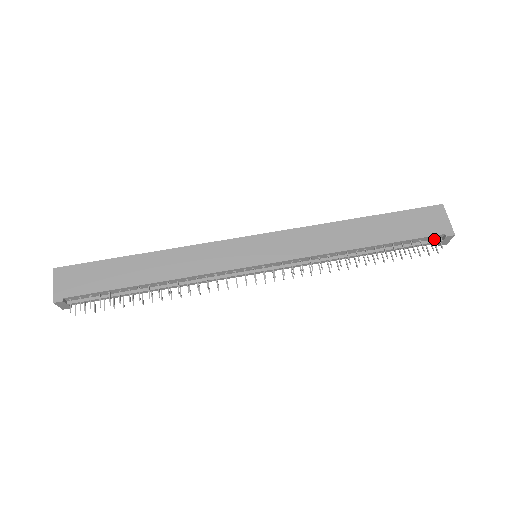
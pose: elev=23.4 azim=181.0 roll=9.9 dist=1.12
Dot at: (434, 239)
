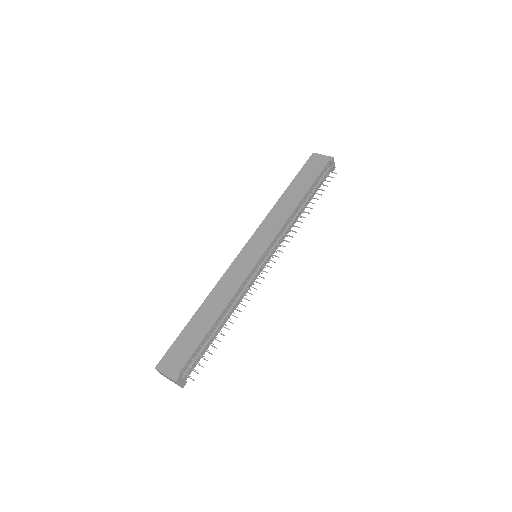
Dot at: (327, 169)
